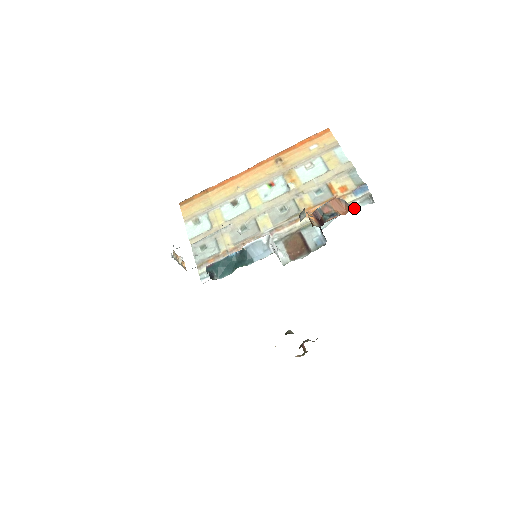
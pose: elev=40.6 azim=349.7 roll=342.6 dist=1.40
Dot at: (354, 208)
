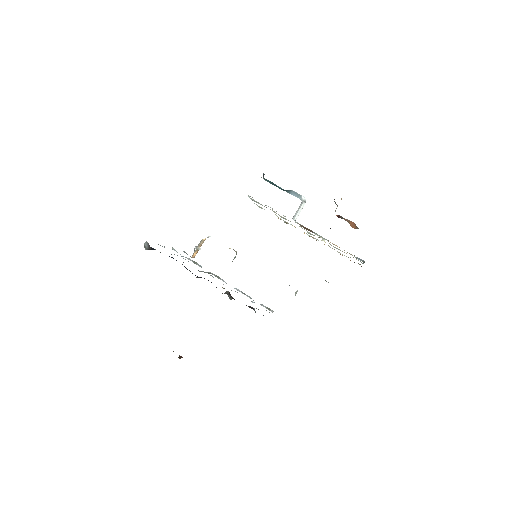
Dot at: occluded
